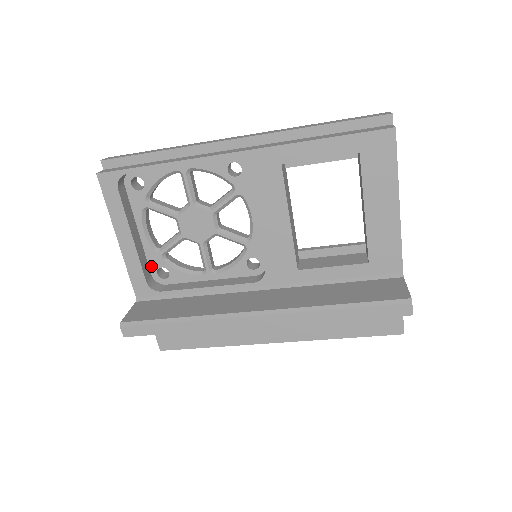
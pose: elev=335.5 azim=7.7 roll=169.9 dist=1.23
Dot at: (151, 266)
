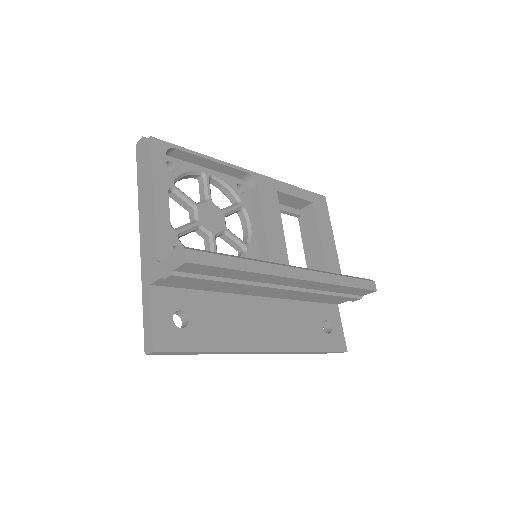
Dot at: occluded
